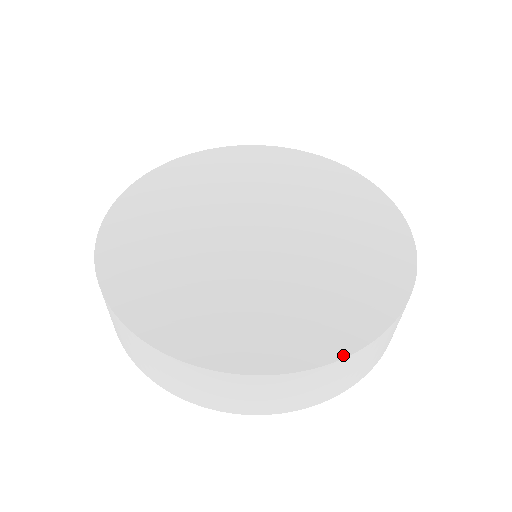
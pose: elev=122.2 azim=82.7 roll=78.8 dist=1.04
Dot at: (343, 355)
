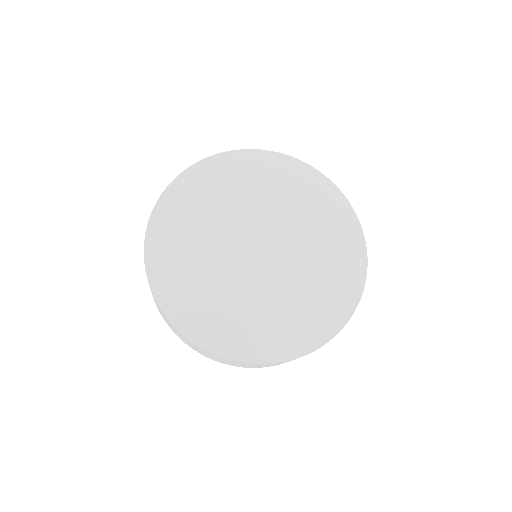
Dot at: (346, 321)
